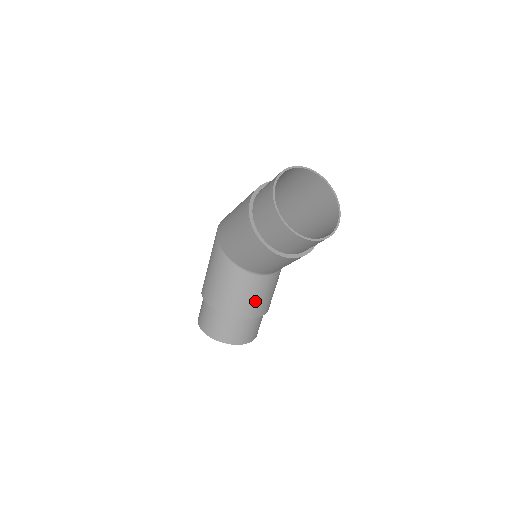
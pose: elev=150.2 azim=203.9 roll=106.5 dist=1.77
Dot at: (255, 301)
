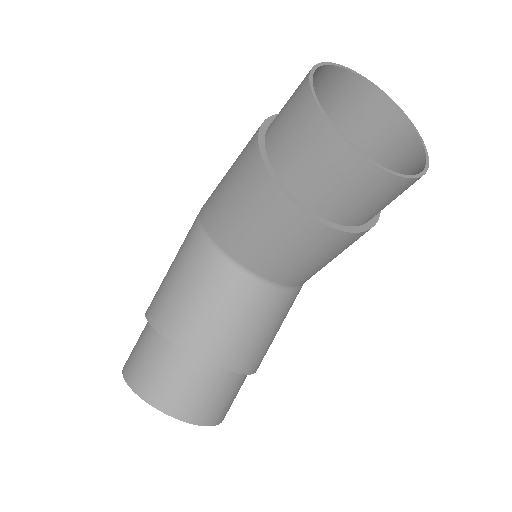
Dot at: (231, 330)
